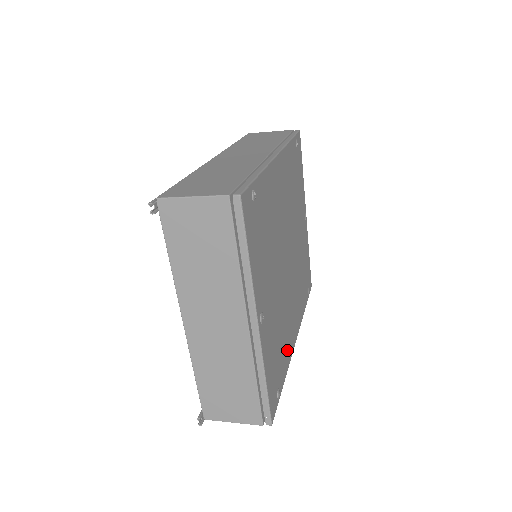
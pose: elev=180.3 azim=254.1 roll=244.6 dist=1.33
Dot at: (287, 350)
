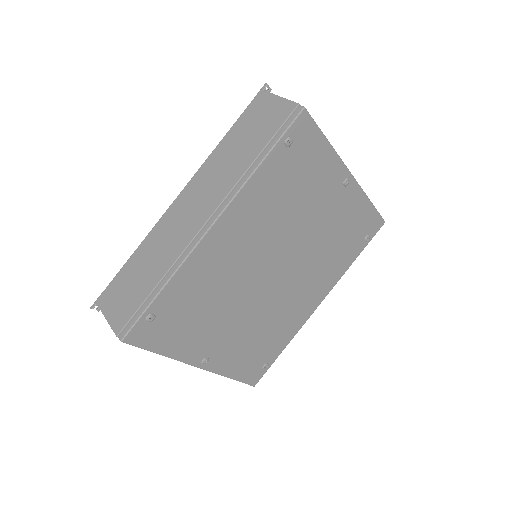
Dot at: (288, 329)
